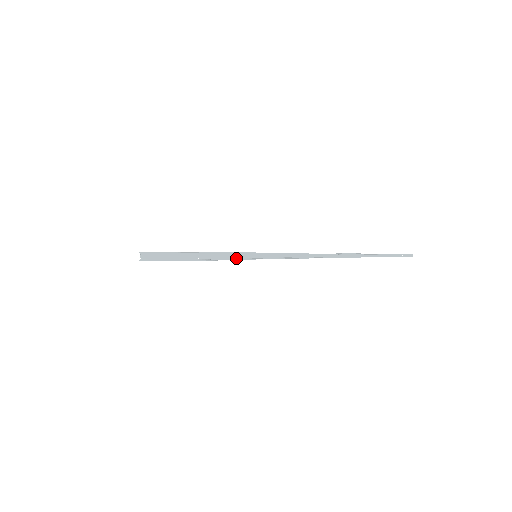
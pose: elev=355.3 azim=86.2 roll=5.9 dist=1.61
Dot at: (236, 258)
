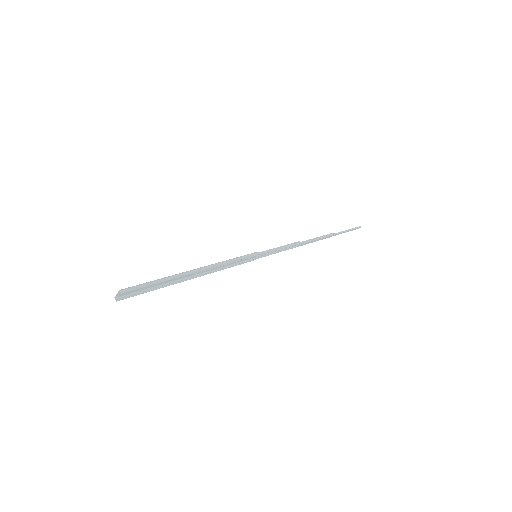
Dot at: (236, 263)
